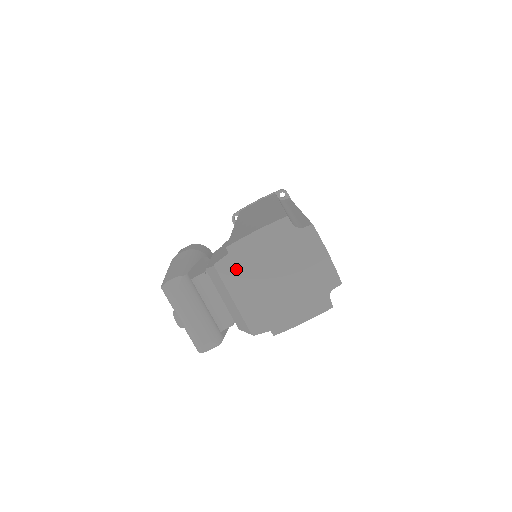
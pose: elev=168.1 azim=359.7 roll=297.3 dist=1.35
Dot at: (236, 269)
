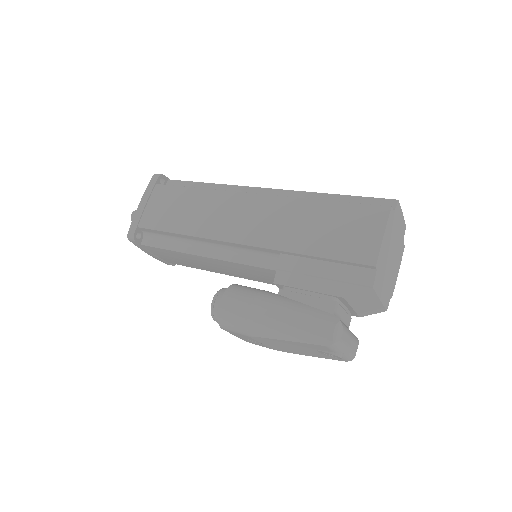
Dot at: (380, 276)
